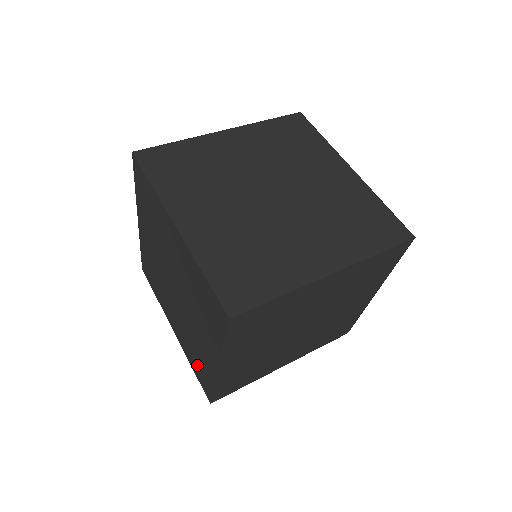
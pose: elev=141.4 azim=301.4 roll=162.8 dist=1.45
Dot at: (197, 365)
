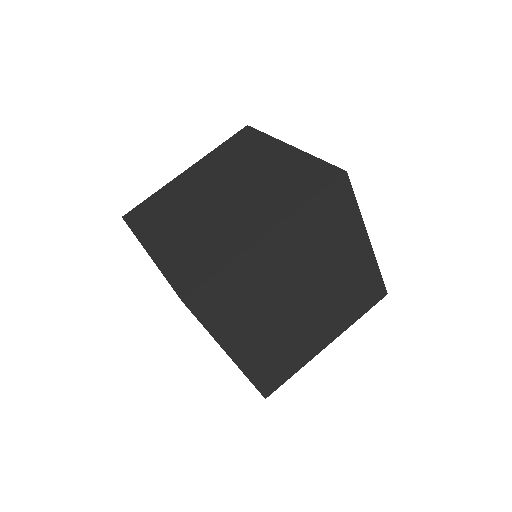
Dot at: occluded
